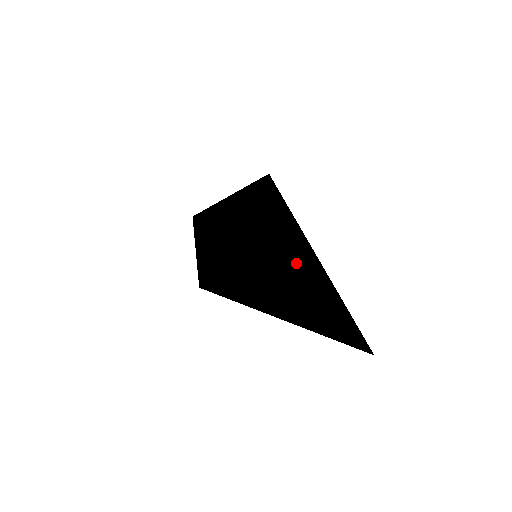
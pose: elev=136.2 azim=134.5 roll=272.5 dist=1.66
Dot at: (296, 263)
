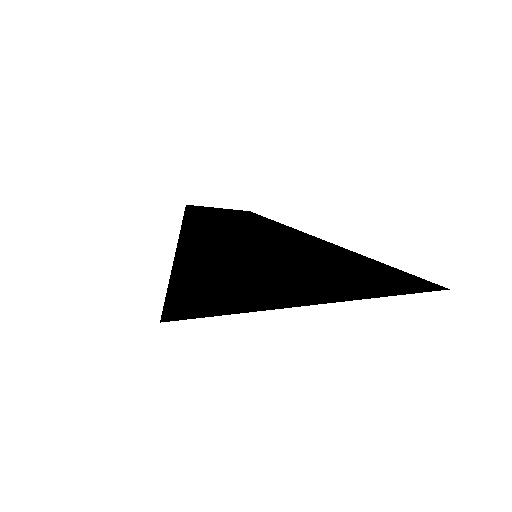
Dot at: (317, 242)
